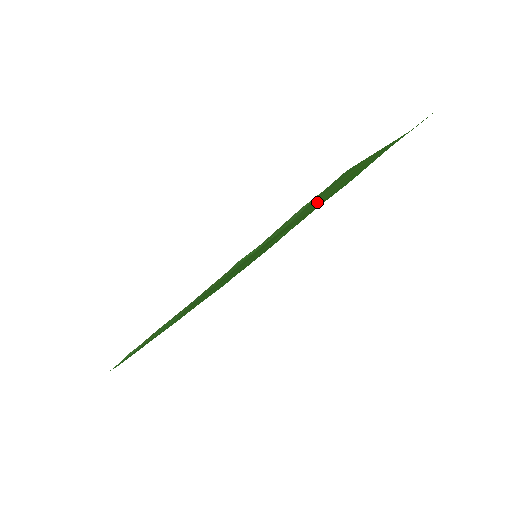
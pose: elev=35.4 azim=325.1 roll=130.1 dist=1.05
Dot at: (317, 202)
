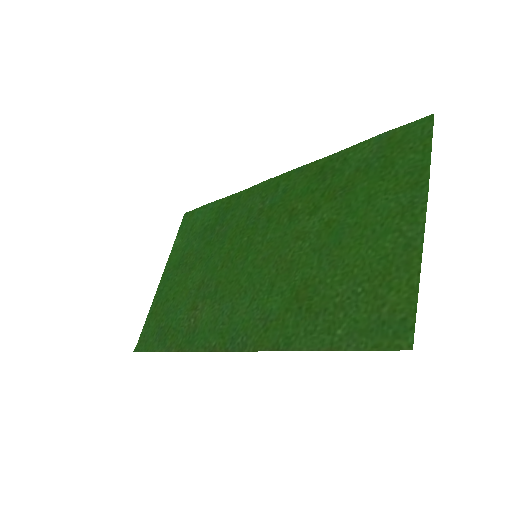
Dot at: (353, 296)
